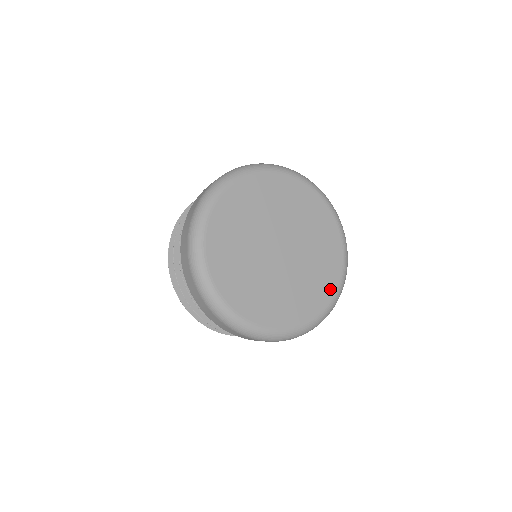
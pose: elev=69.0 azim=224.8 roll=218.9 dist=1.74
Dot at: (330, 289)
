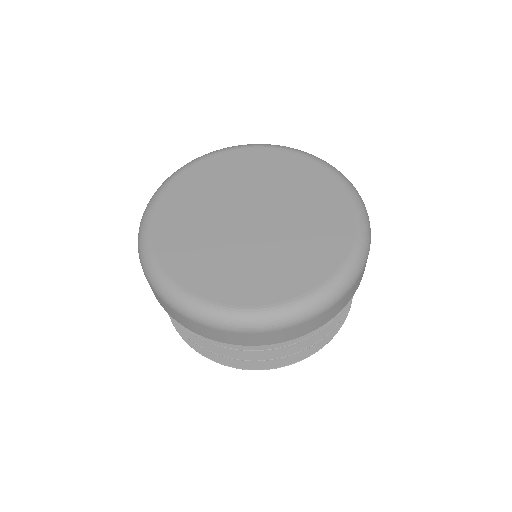
Dot at: (342, 202)
